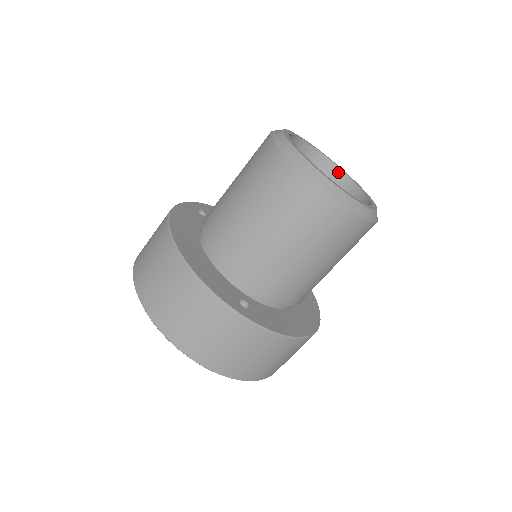
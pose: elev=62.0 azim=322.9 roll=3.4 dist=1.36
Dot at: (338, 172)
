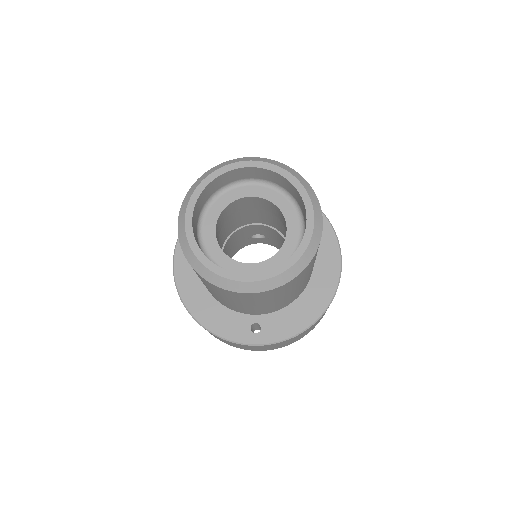
Dot at: (272, 173)
